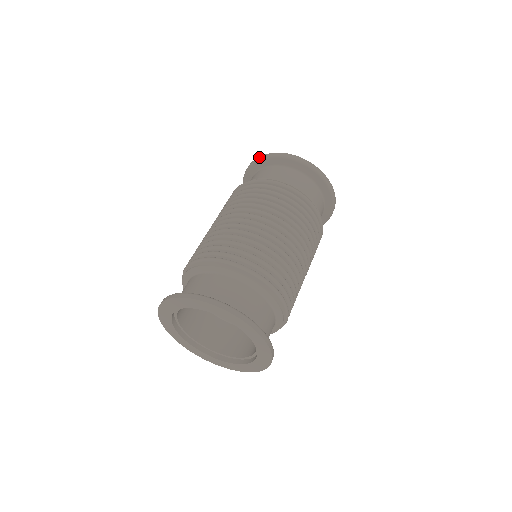
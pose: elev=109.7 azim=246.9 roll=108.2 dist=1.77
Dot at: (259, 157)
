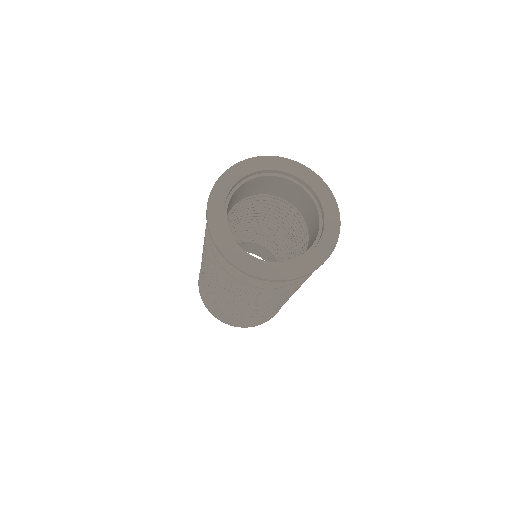
Dot at: occluded
